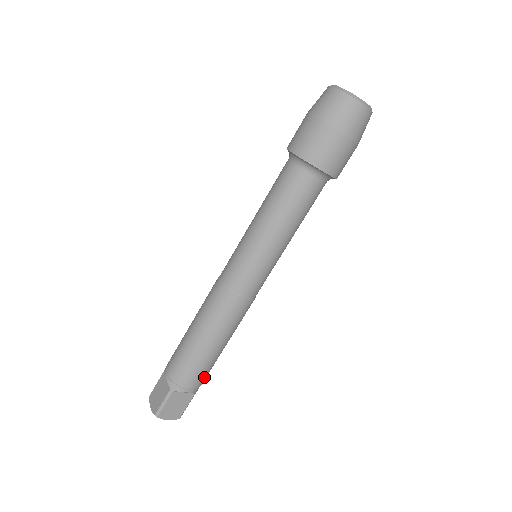
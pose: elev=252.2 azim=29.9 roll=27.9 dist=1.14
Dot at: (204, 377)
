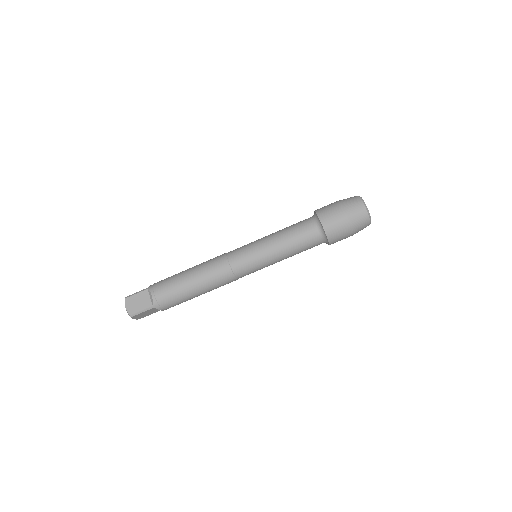
Dot at: (167, 297)
